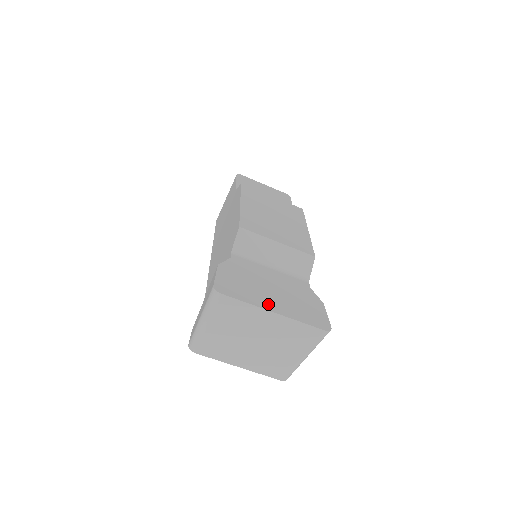
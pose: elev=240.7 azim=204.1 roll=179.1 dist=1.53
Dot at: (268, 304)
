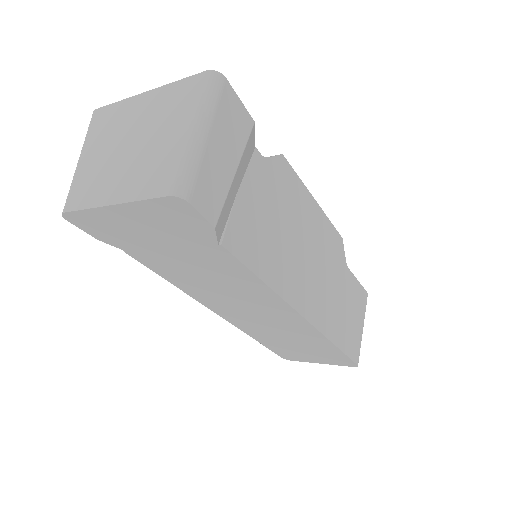
Dot at: occluded
